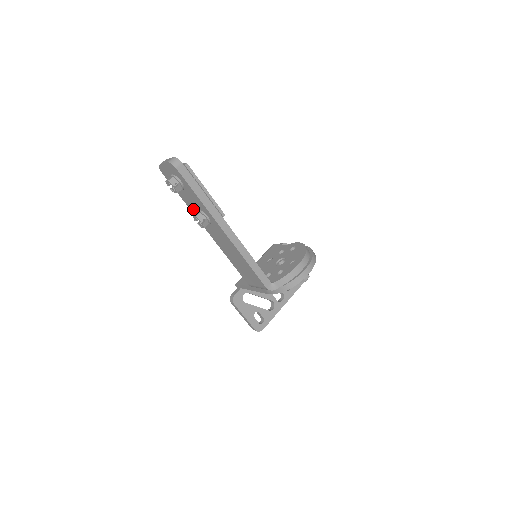
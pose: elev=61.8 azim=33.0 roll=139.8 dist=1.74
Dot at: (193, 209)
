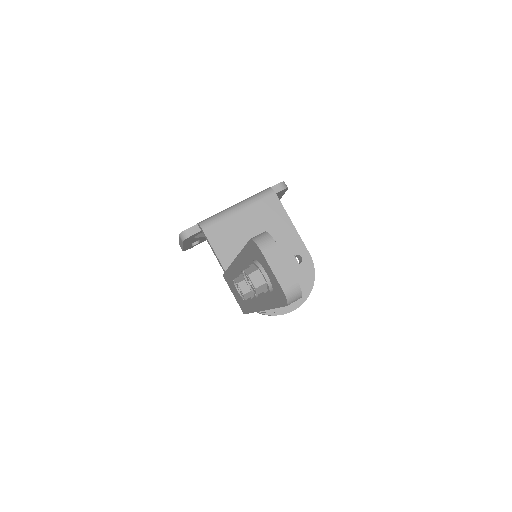
Dot at: (244, 265)
